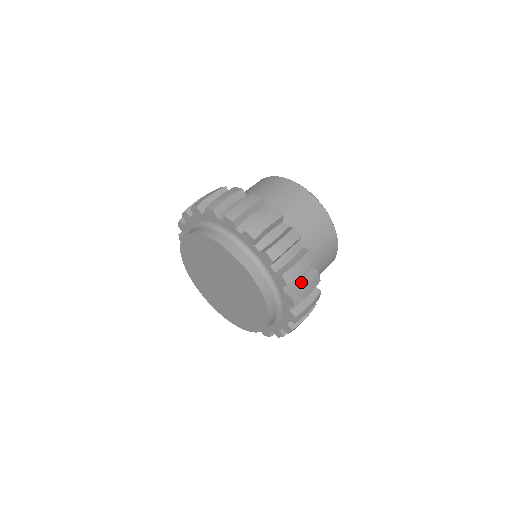
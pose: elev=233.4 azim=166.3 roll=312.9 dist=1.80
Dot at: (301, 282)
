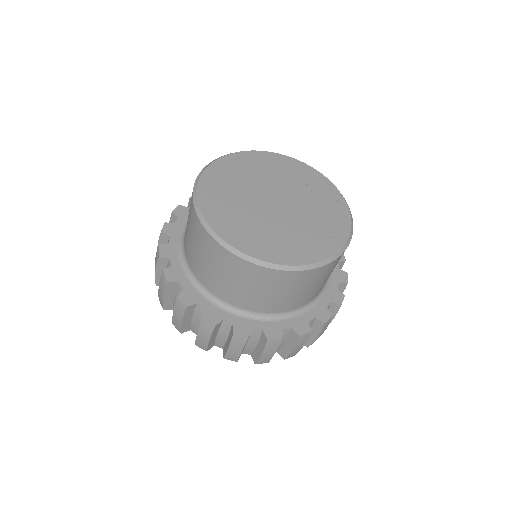
Dot at: (257, 347)
